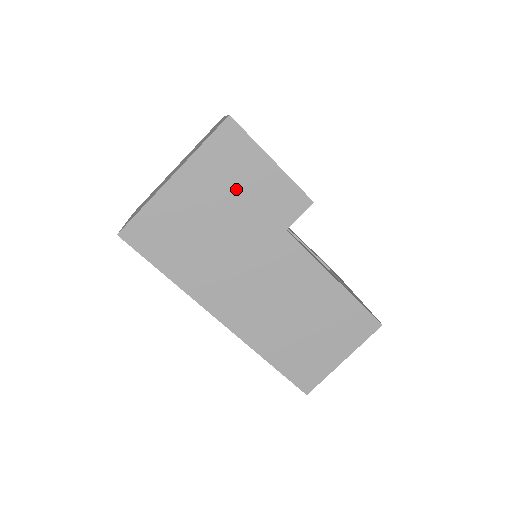
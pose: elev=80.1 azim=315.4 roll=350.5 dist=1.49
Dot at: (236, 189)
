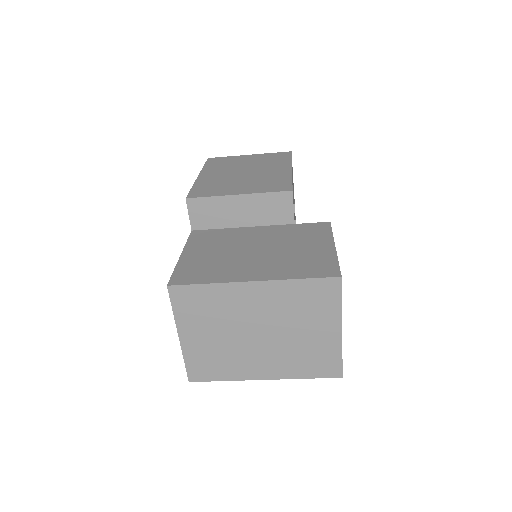
Dot at: occluded
